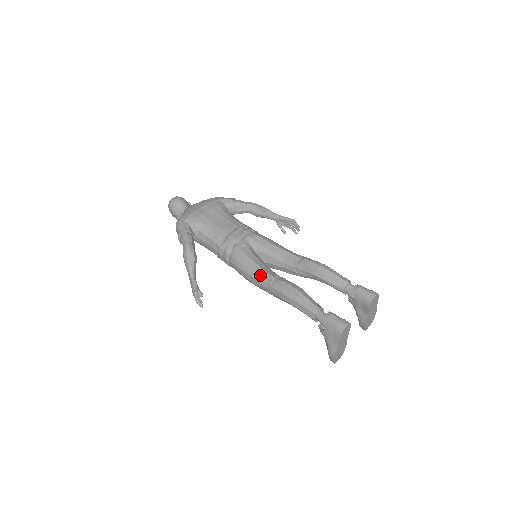
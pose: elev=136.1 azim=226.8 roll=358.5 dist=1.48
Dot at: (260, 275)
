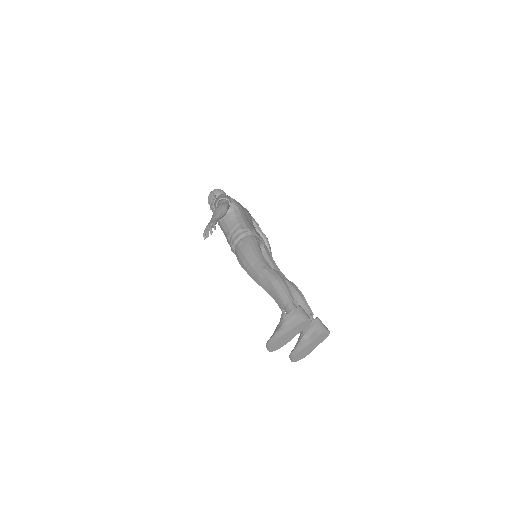
Dot at: (261, 259)
